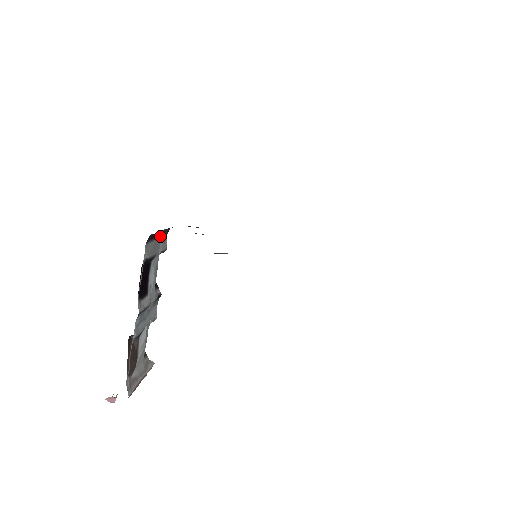
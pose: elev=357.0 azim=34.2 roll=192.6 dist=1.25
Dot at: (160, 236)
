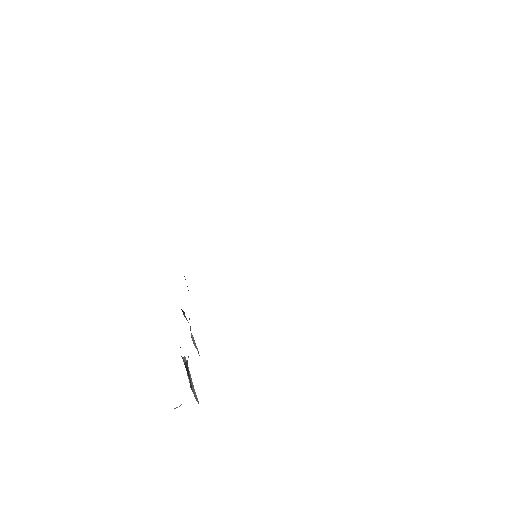
Dot at: occluded
